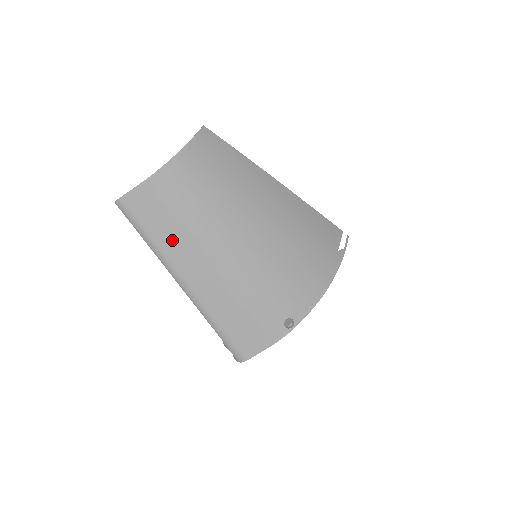
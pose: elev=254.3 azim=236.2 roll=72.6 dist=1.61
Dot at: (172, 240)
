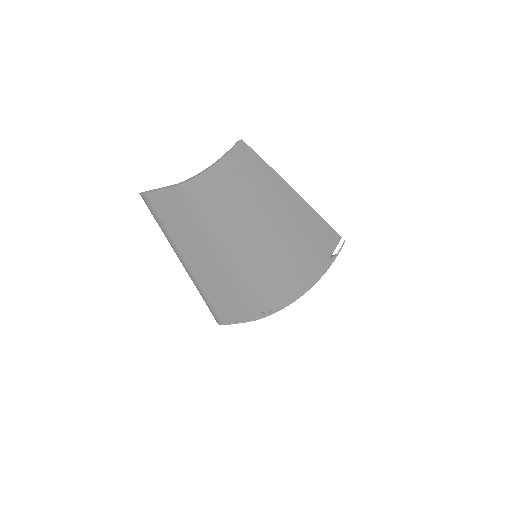
Dot at: (185, 236)
